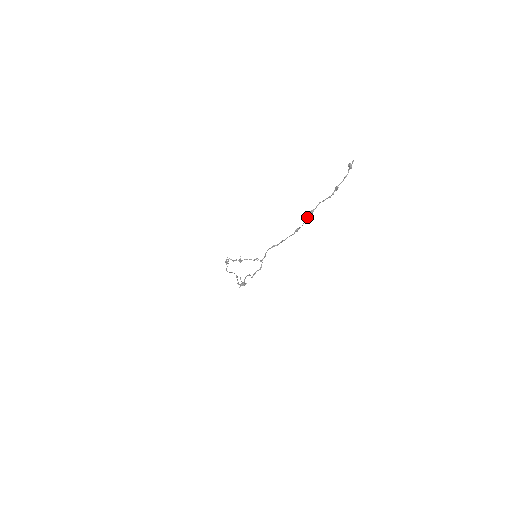
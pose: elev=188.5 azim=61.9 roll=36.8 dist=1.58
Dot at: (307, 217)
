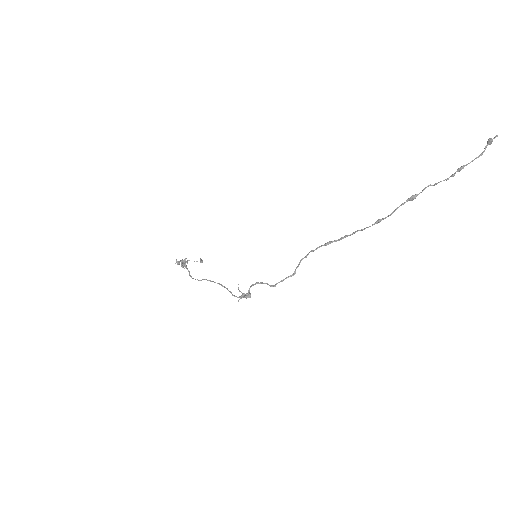
Dot at: (402, 204)
